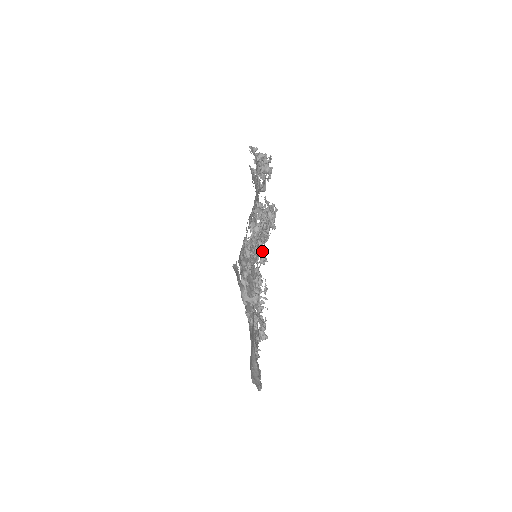
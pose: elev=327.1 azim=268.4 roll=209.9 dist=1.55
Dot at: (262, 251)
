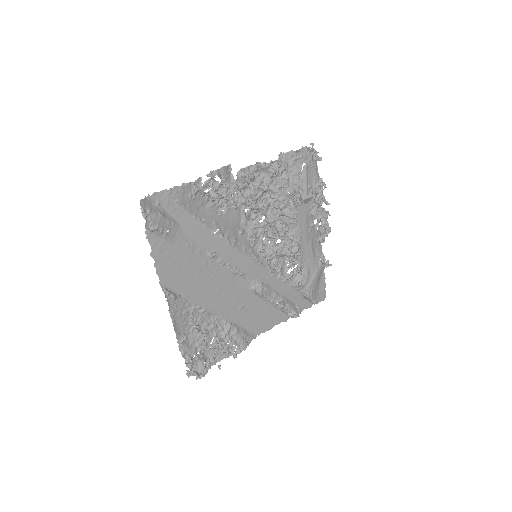
Dot at: (254, 176)
